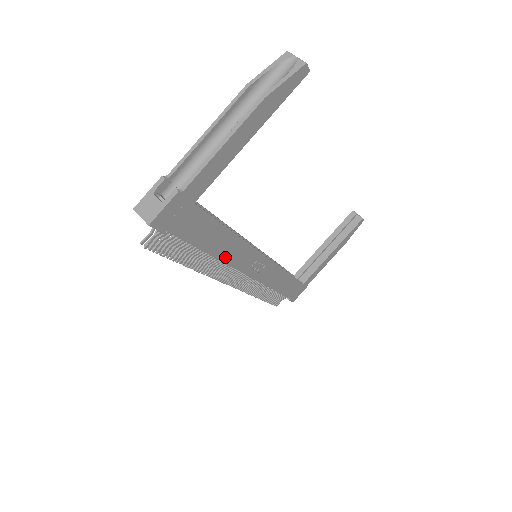
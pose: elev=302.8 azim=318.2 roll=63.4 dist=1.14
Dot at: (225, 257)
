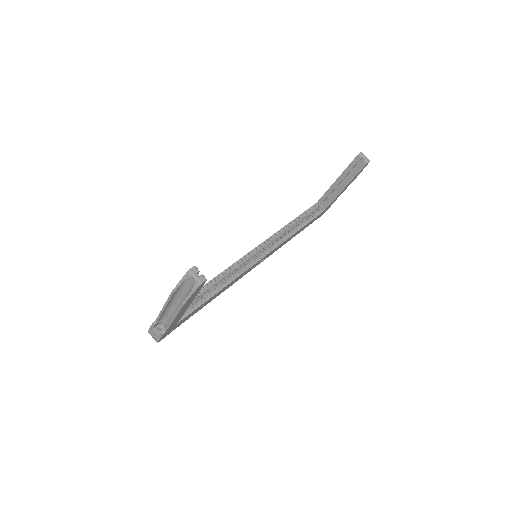
Dot at: (223, 291)
